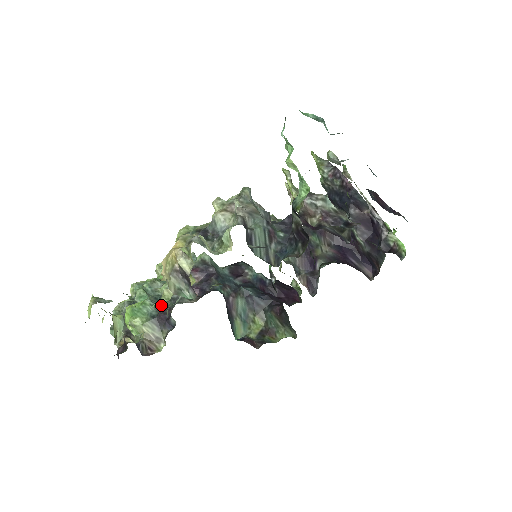
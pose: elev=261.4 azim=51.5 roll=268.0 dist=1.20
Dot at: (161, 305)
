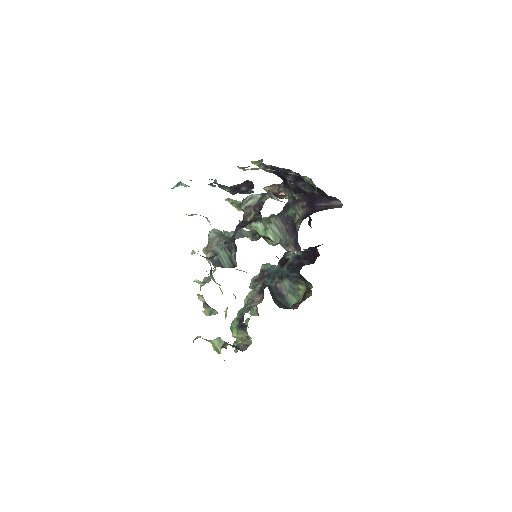
Dot at: occluded
